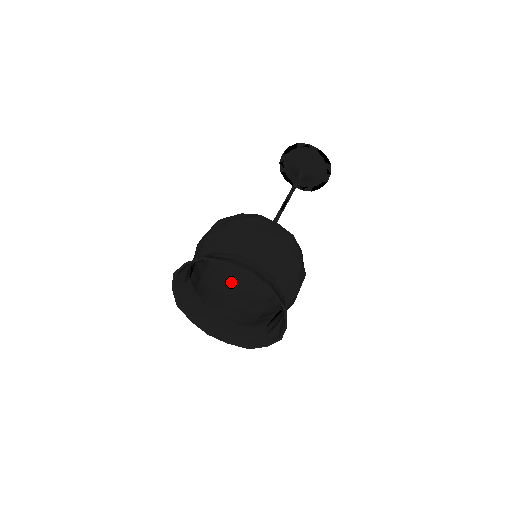
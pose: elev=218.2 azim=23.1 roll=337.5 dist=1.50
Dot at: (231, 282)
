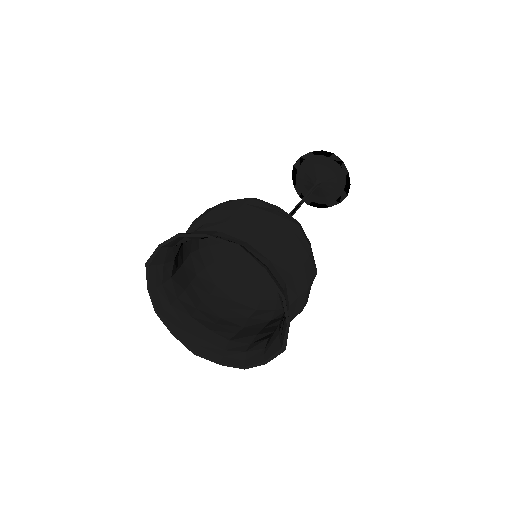
Dot at: (268, 310)
